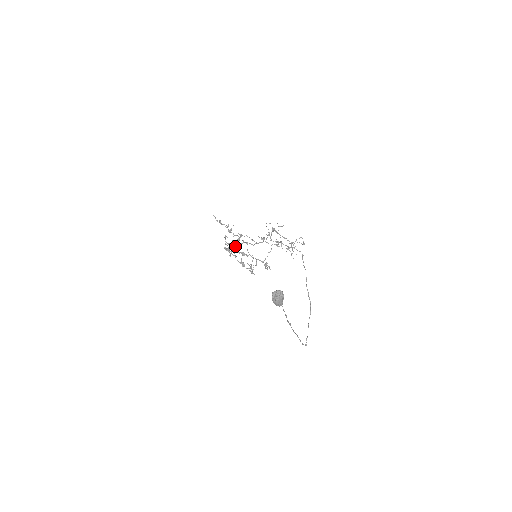
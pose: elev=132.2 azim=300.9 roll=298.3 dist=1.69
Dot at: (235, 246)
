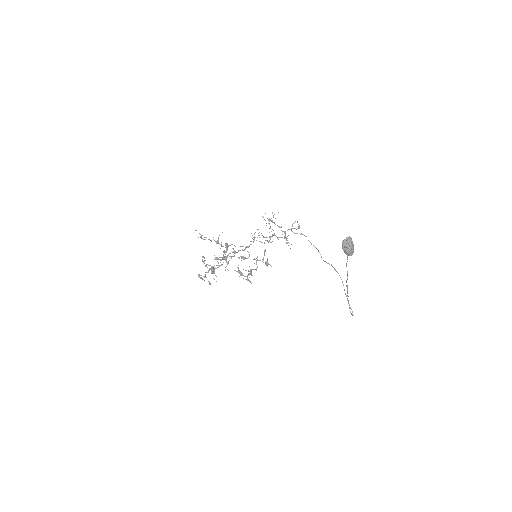
Dot at: occluded
